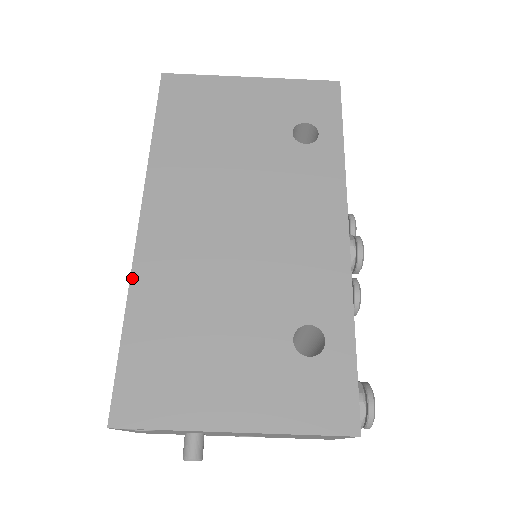
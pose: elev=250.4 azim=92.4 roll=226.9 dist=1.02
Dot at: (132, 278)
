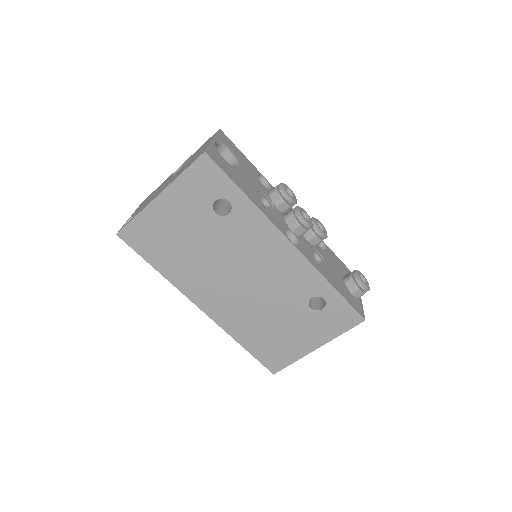
Dot at: (226, 331)
